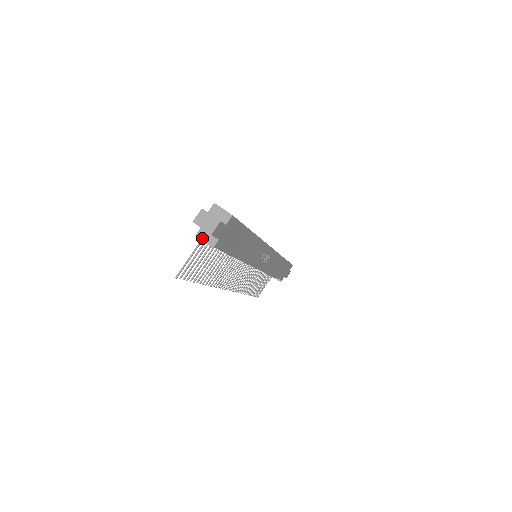
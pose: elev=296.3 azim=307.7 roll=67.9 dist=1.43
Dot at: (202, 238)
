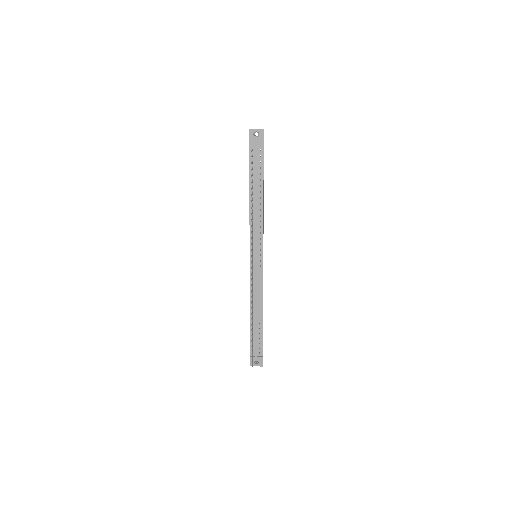
Dot at: (254, 144)
